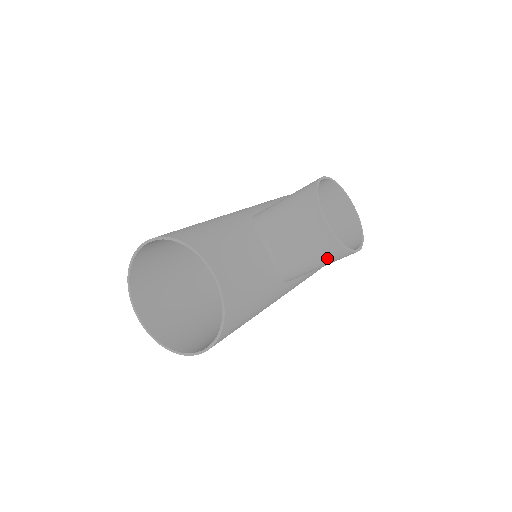
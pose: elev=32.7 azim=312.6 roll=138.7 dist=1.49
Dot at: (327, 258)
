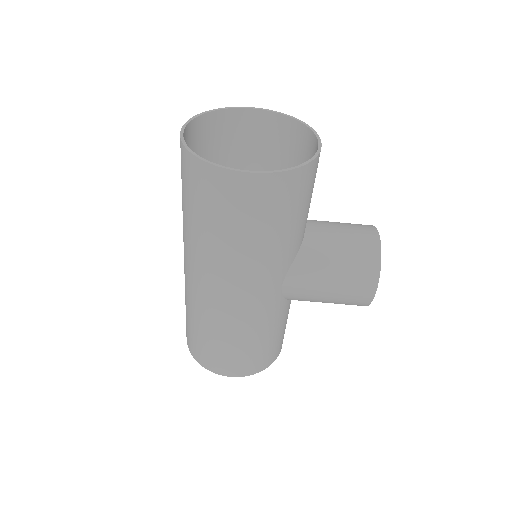
Dot at: (355, 268)
